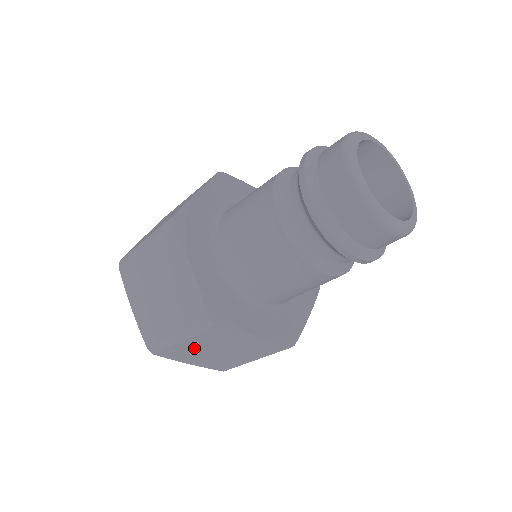
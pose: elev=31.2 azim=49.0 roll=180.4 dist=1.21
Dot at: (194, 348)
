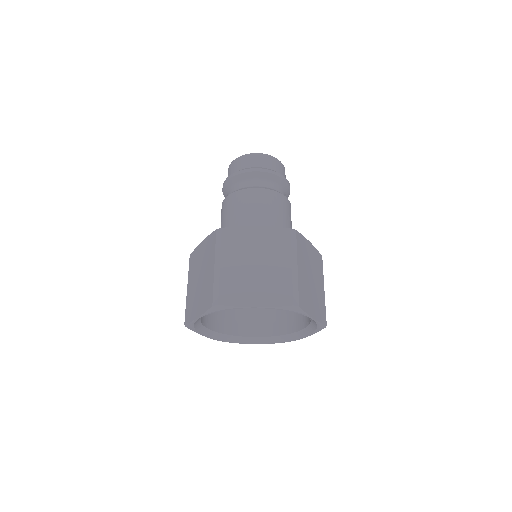
Dot at: (236, 272)
